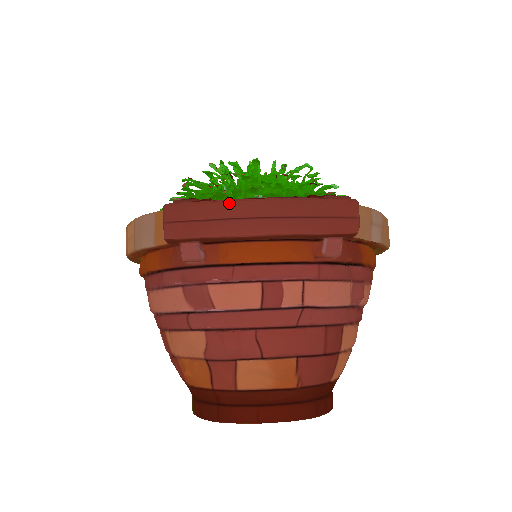
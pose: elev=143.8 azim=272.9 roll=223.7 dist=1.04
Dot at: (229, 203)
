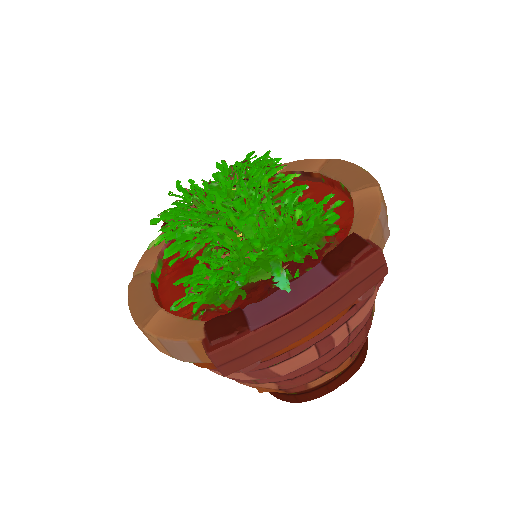
Dot at: (271, 327)
